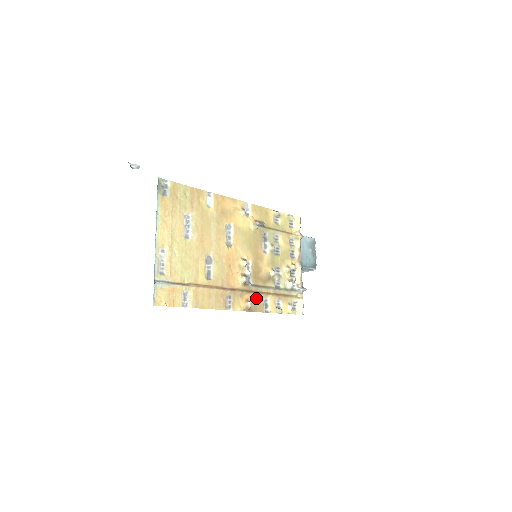
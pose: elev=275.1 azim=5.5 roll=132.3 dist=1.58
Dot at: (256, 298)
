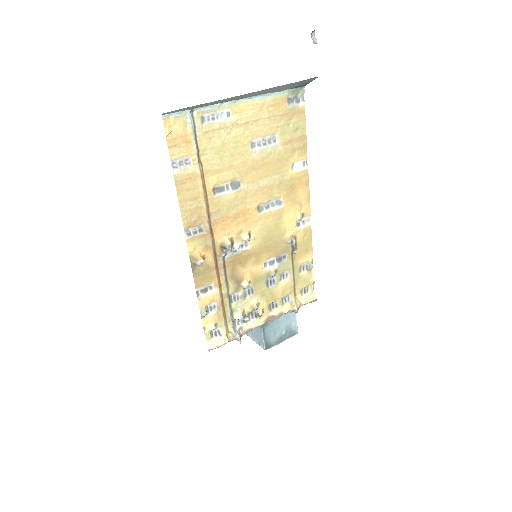
Dot at: (210, 271)
